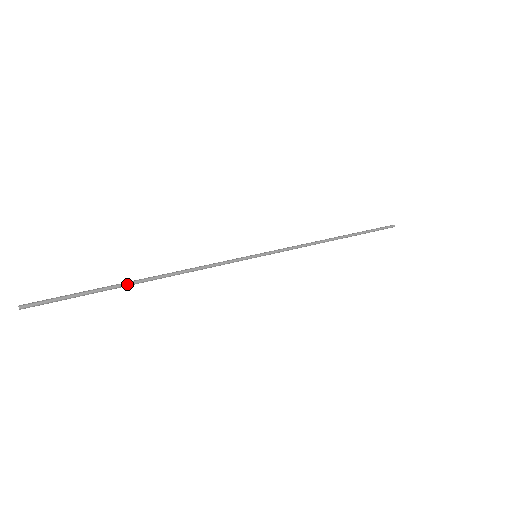
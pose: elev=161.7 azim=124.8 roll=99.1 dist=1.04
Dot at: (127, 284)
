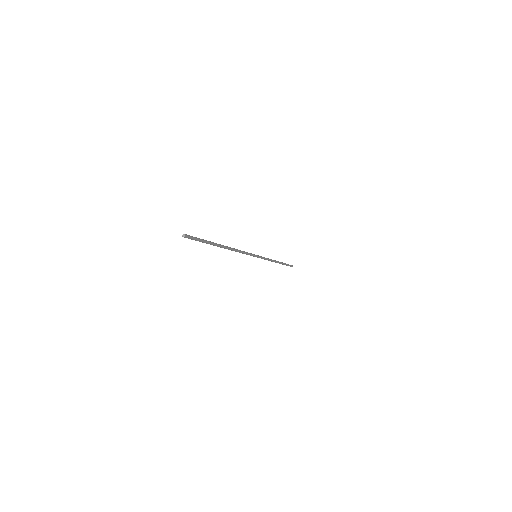
Dot at: (218, 244)
